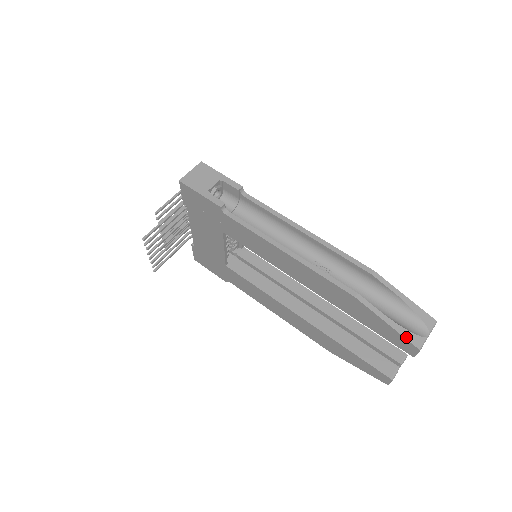
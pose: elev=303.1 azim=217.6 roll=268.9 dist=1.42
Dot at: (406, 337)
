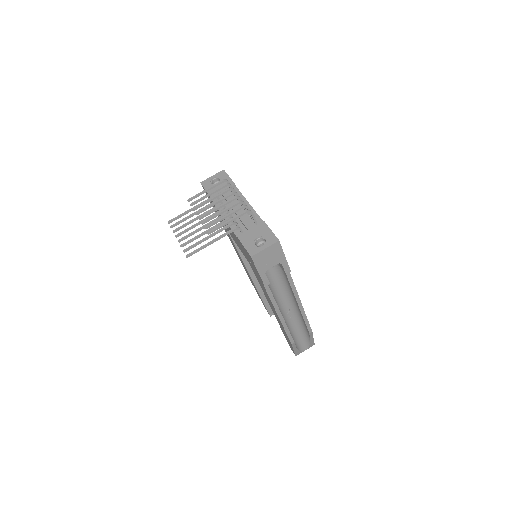
Dot at: (296, 354)
